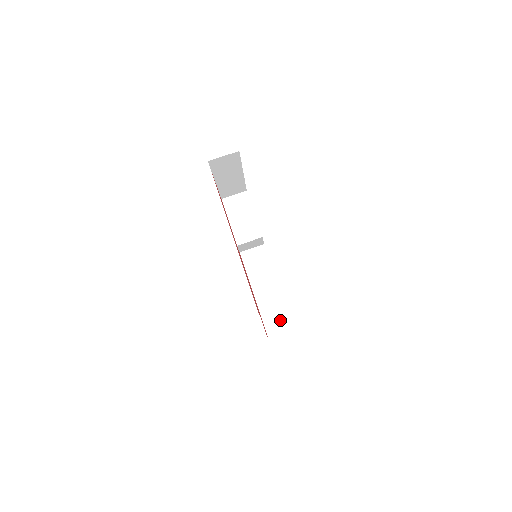
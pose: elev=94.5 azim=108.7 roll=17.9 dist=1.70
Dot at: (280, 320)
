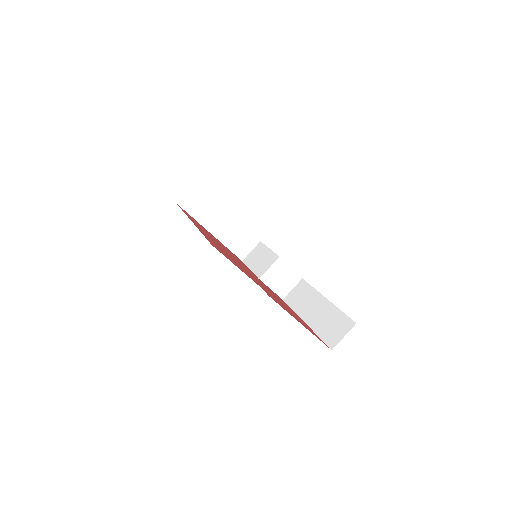
Dot at: (338, 325)
